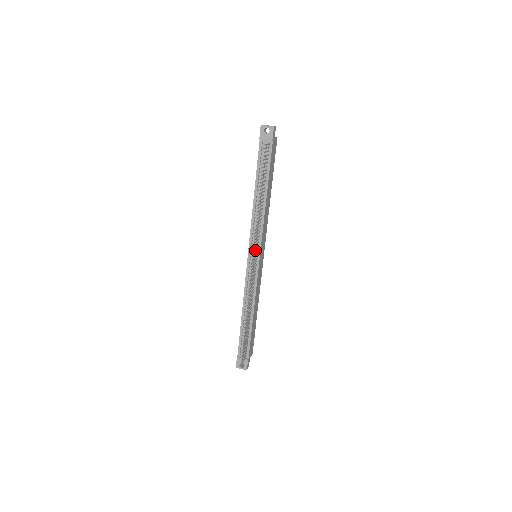
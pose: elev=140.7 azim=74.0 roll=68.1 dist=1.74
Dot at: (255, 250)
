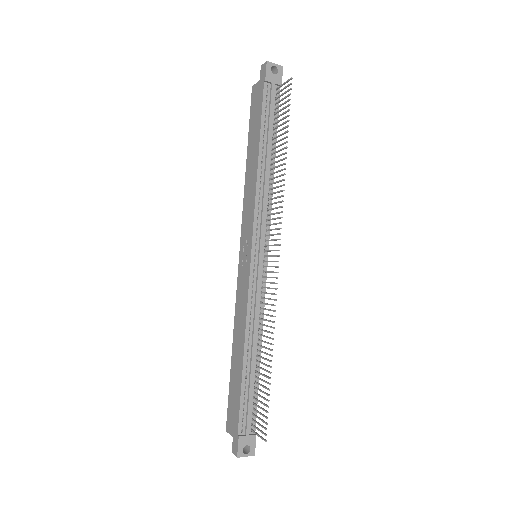
Dot at: (271, 239)
